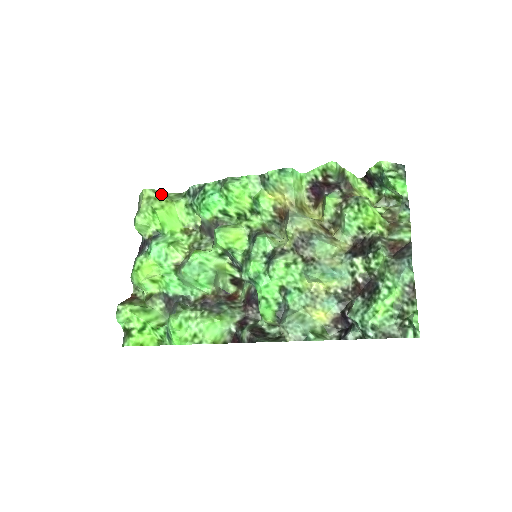
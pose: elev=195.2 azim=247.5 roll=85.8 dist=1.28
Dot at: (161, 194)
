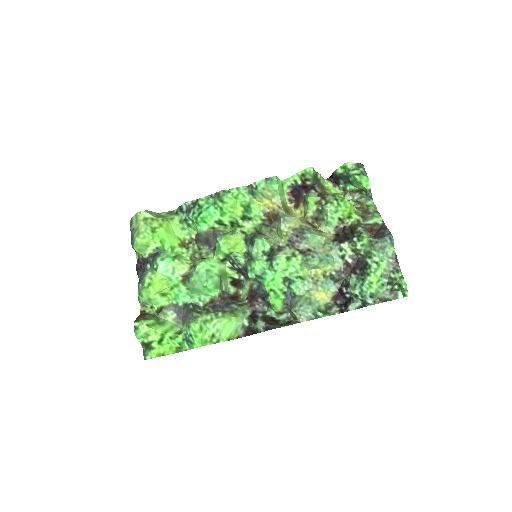
Dot at: (155, 214)
